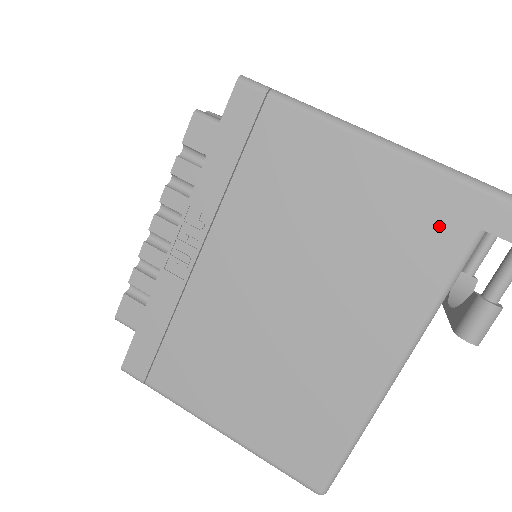
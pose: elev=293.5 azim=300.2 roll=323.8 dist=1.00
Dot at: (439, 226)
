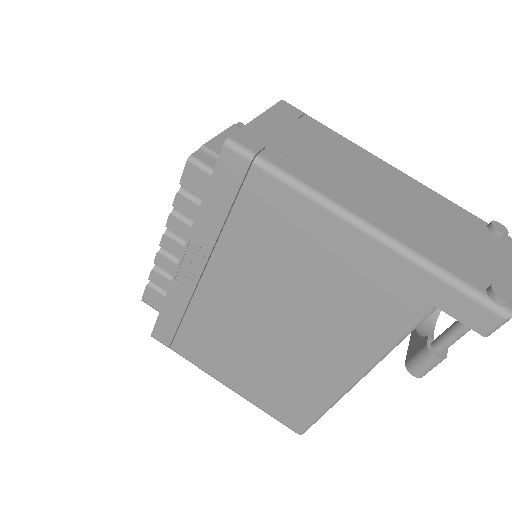
Dot at: (399, 297)
